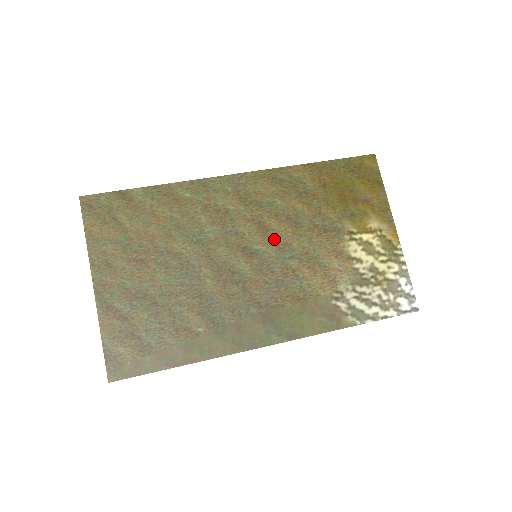
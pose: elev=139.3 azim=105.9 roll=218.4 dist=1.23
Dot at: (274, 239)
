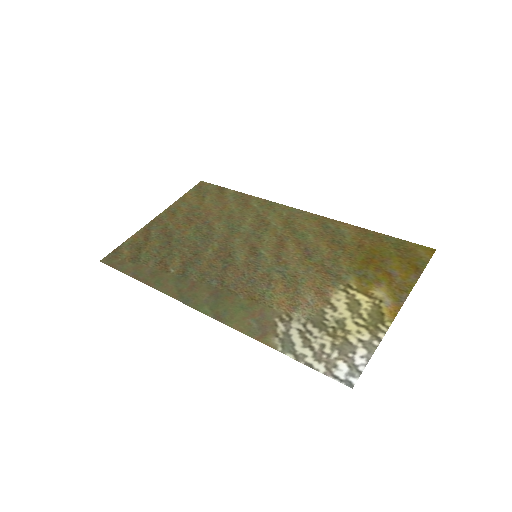
Dot at: (281, 254)
